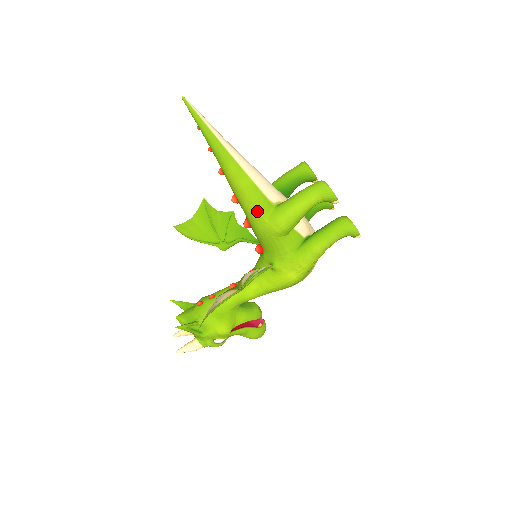
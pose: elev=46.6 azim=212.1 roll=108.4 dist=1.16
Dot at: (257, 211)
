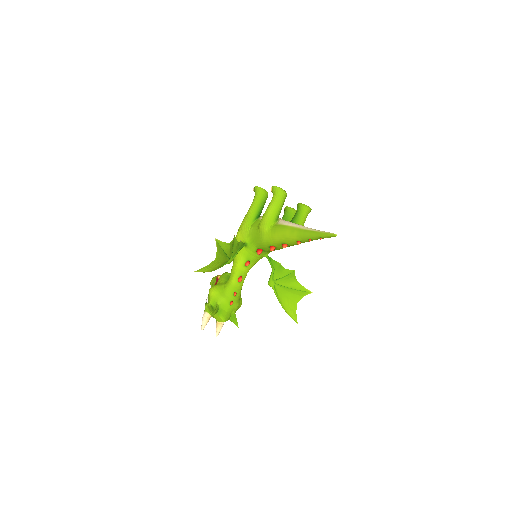
Dot at: occluded
